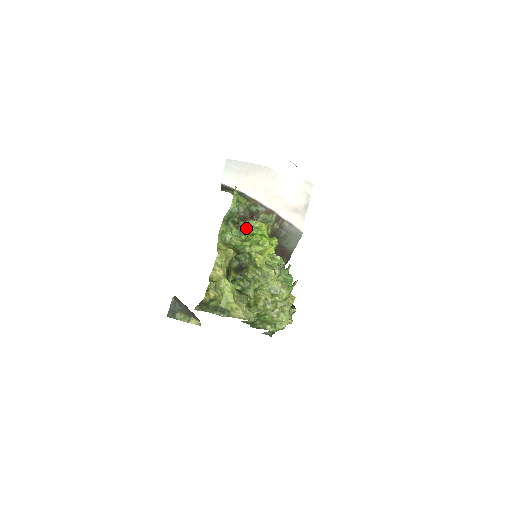
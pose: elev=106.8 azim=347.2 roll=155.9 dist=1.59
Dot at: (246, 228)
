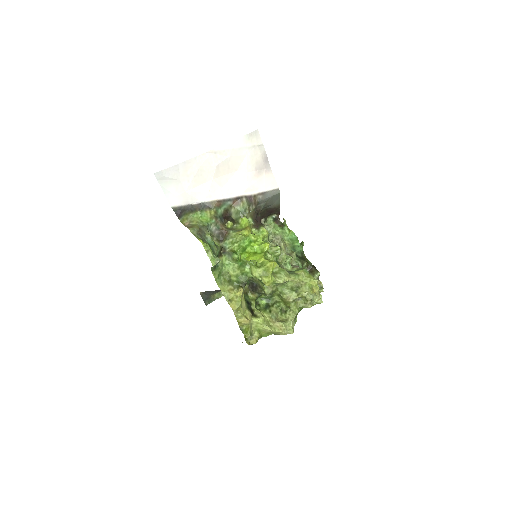
Dot at: (232, 248)
